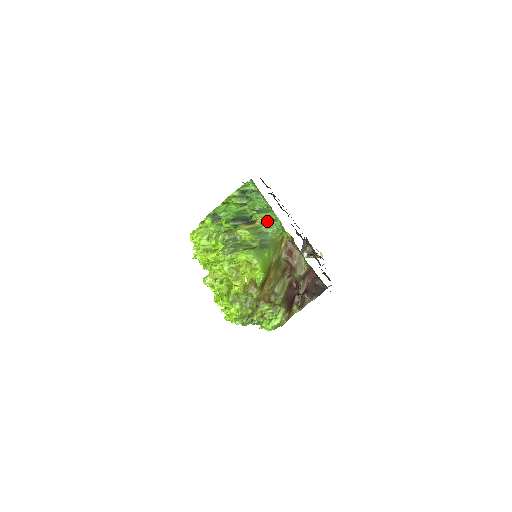
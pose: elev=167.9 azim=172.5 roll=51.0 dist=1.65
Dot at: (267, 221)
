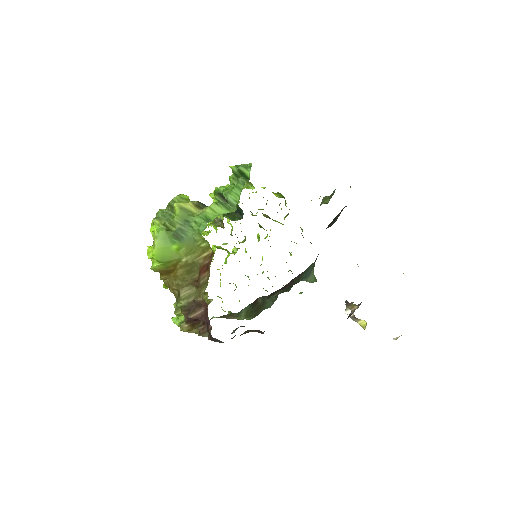
Dot at: (204, 216)
